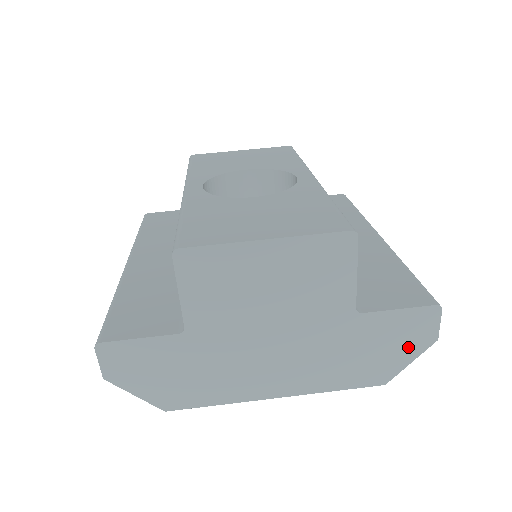
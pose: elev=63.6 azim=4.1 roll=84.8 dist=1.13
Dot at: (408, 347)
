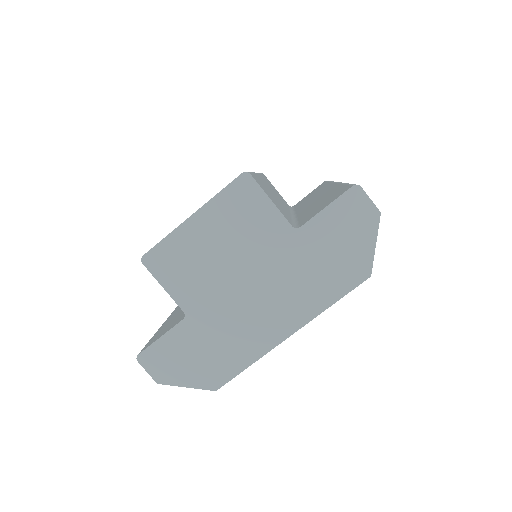
Dot at: (361, 233)
